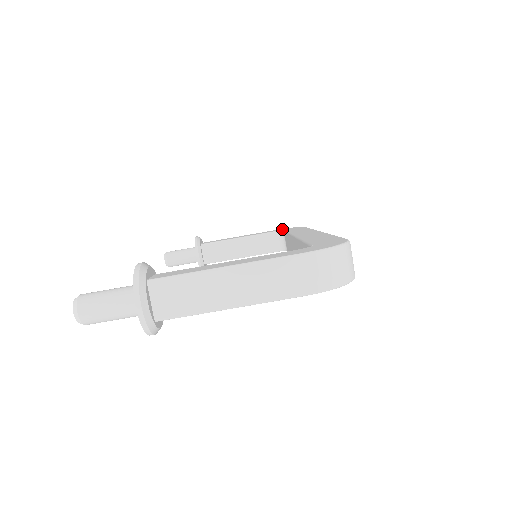
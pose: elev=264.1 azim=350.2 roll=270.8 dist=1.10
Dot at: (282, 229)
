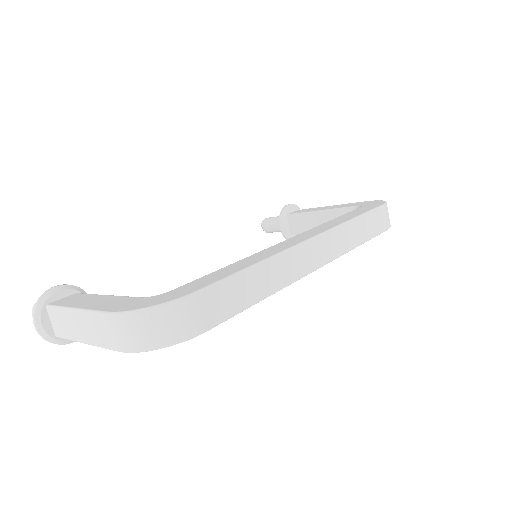
Dot at: (369, 202)
